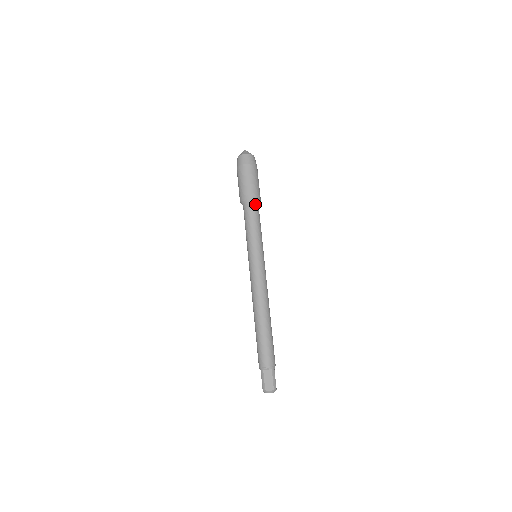
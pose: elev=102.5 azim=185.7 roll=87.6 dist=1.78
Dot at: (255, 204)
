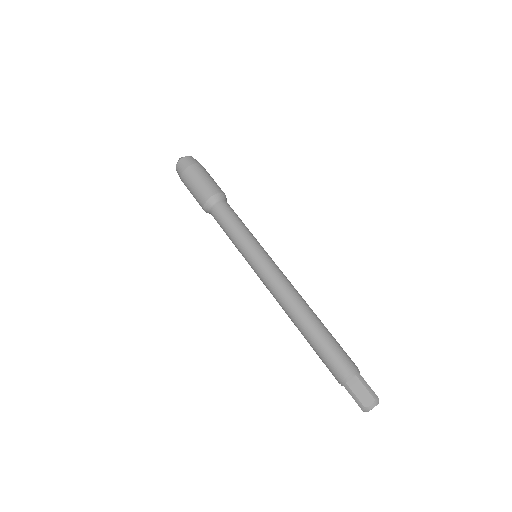
Dot at: (221, 201)
